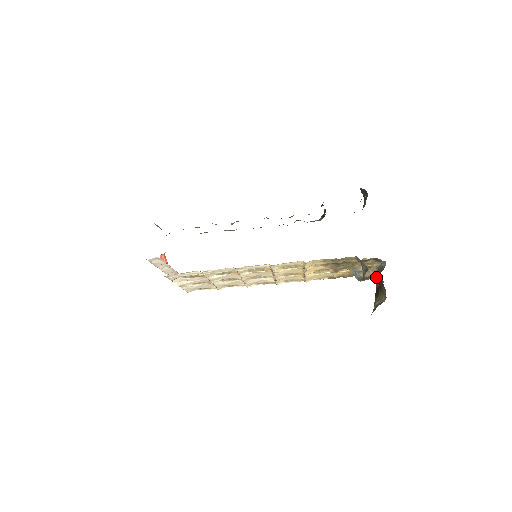
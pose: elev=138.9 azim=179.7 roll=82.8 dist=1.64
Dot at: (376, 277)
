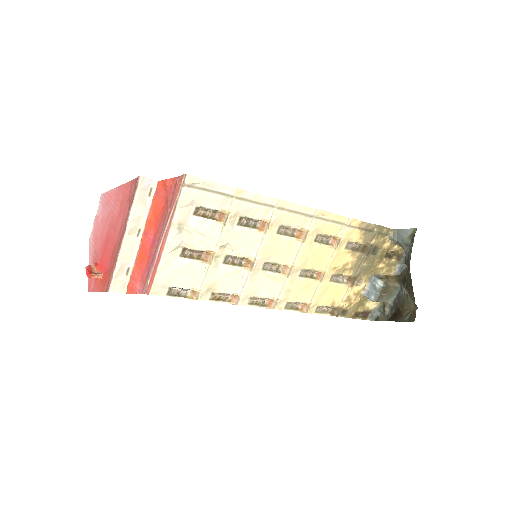
Dot at: (391, 297)
